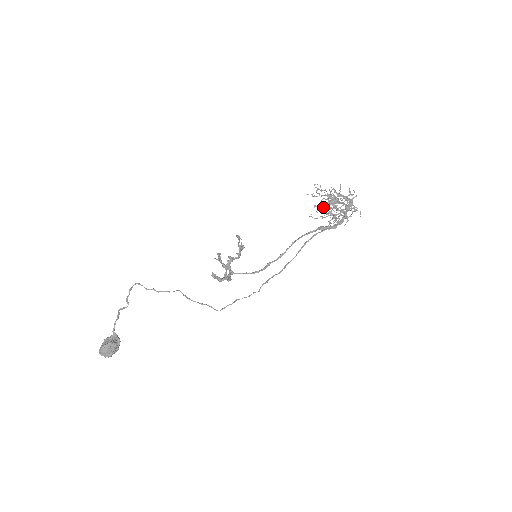
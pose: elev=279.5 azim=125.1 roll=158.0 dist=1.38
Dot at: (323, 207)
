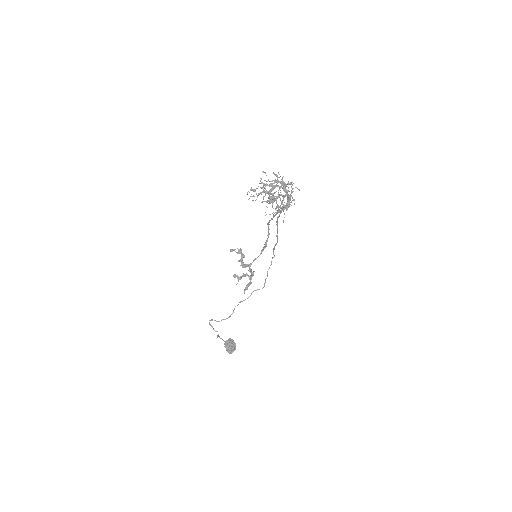
Dot at: occluded
